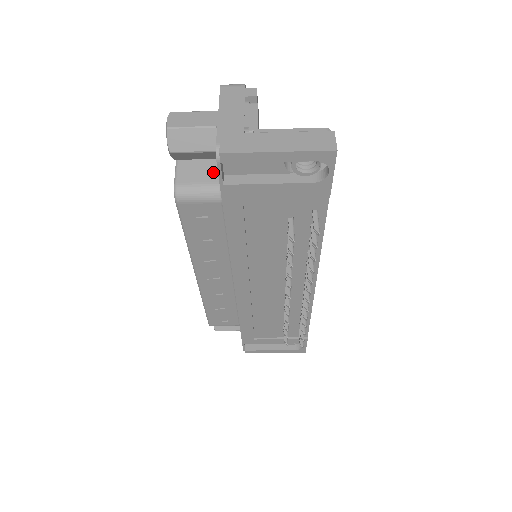
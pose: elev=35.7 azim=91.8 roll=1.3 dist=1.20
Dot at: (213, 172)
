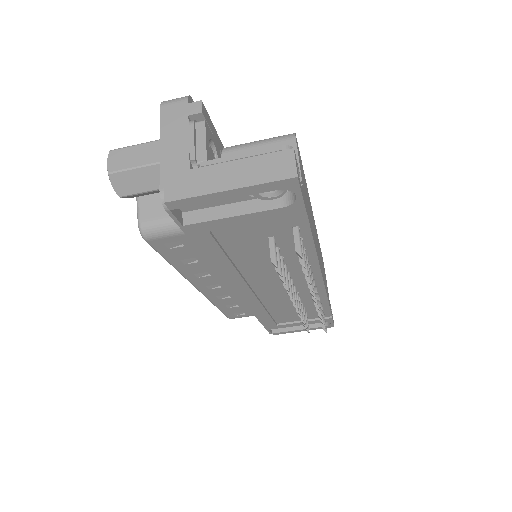
Dot at: occluded
